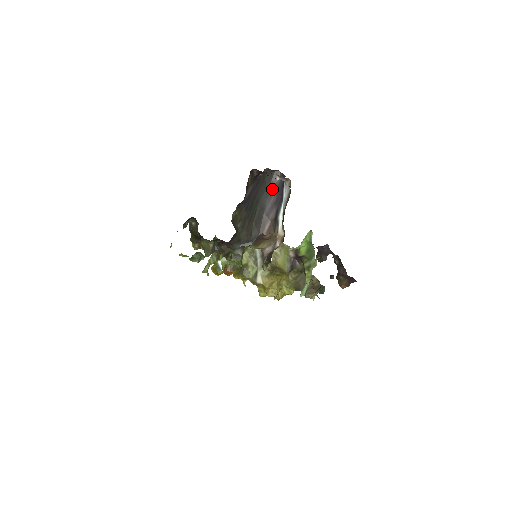
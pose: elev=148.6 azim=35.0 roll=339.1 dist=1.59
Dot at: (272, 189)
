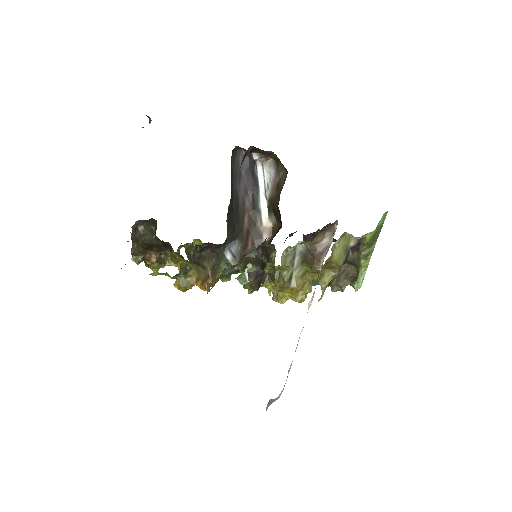
Dot at: (237, 172)
